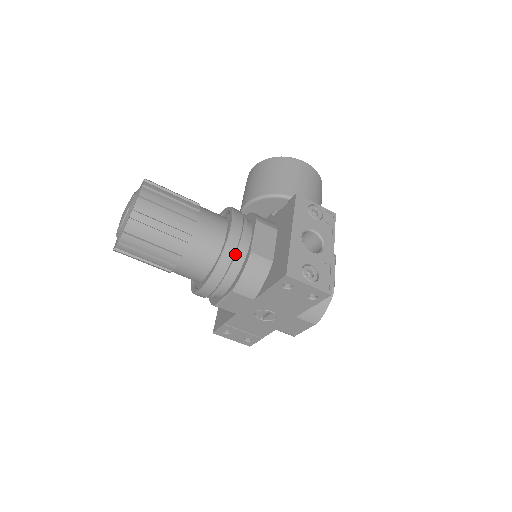
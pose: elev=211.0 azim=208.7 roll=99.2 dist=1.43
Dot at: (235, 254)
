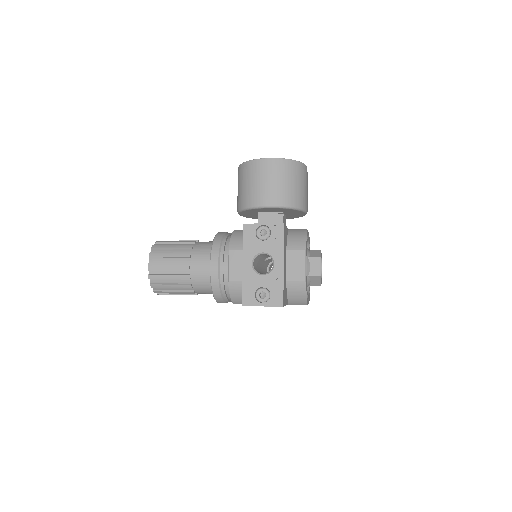
Dot at: (220, 284)
